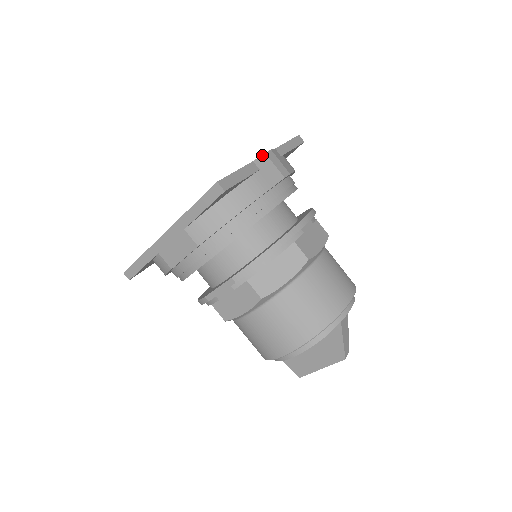
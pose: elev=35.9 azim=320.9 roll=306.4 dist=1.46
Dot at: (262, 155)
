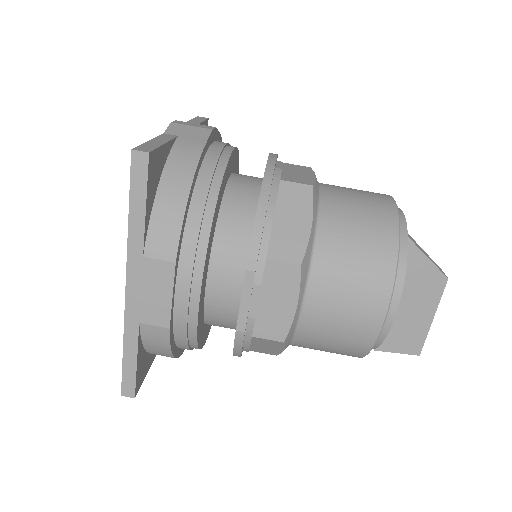
Dot at: (169, 125)
